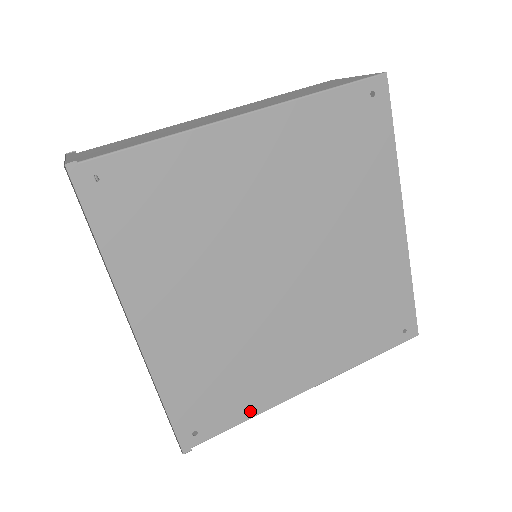
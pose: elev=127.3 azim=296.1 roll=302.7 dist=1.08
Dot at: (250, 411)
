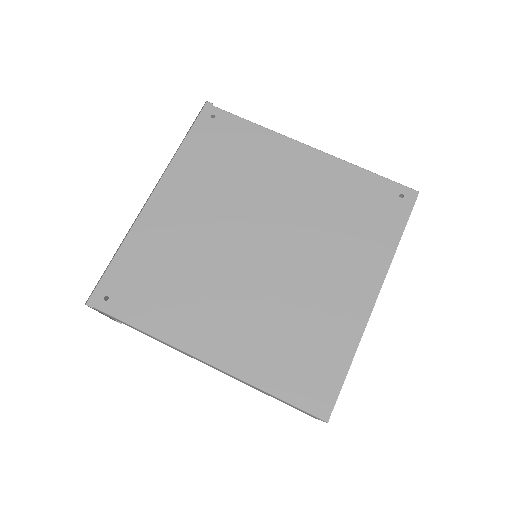
Dot at: (151, 325)
